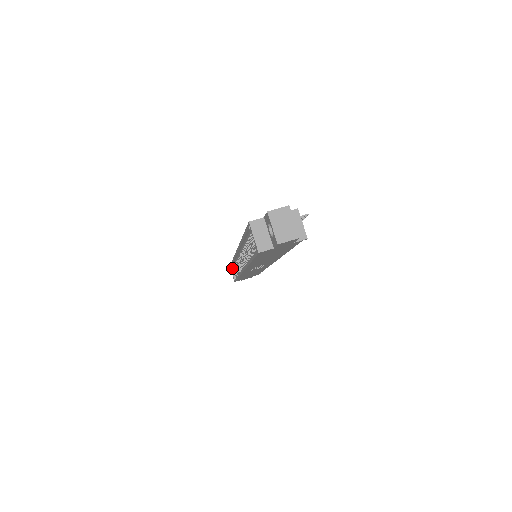
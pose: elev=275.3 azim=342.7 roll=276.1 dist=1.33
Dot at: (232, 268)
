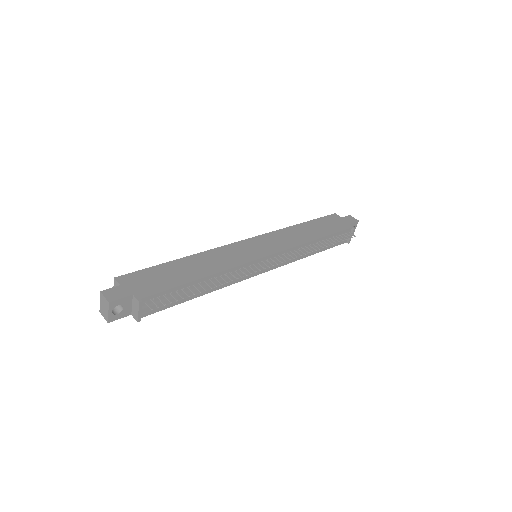
Dot at: occluded
